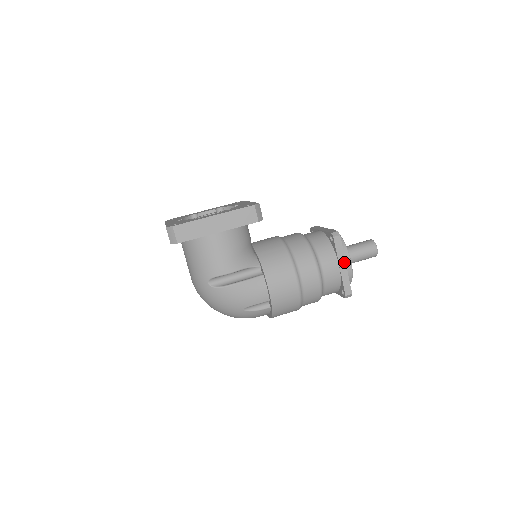
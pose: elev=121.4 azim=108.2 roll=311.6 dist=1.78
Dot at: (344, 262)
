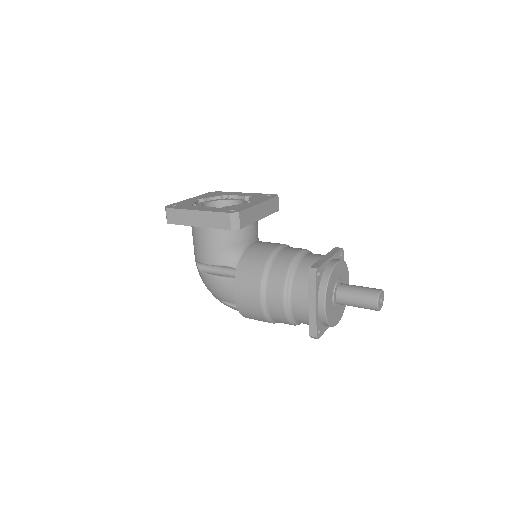
Dot at: (314, 303)
